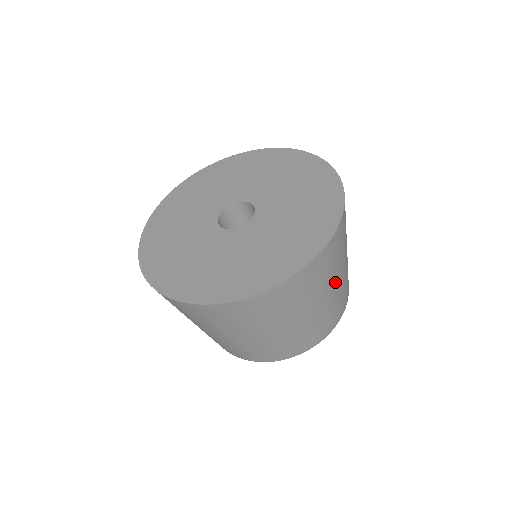
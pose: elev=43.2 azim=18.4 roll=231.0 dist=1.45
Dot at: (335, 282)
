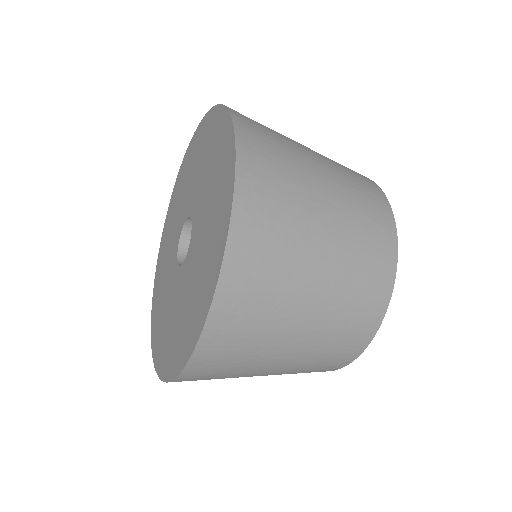
Dot at: (271, 364)
